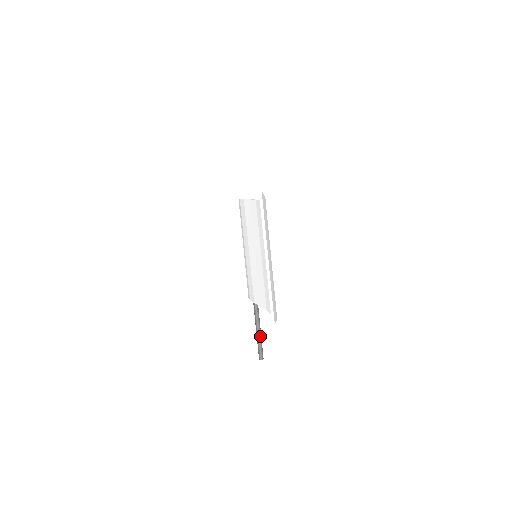
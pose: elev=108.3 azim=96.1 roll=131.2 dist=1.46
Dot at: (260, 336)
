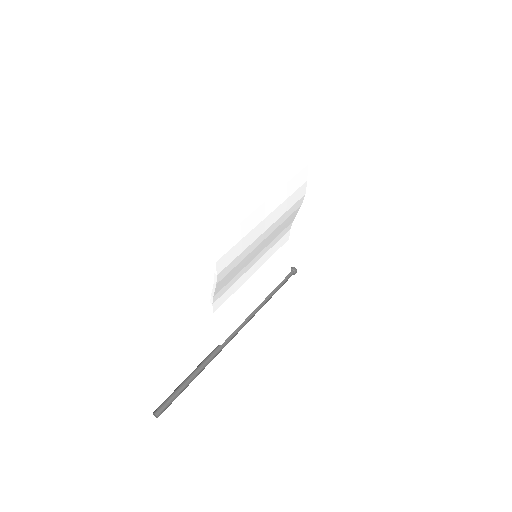
Dot at: (182, 388)
